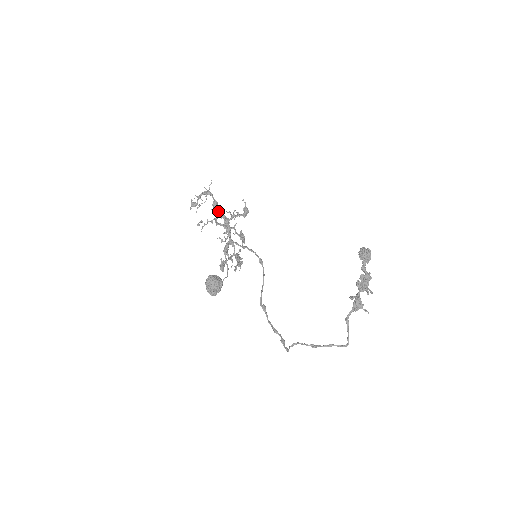
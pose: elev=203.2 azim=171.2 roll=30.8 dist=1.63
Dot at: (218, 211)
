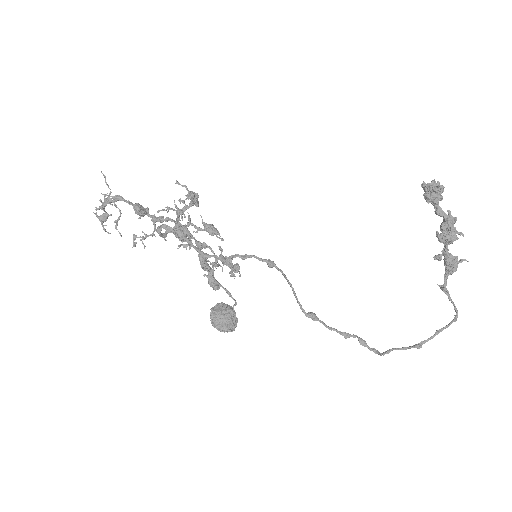
Dot at: (150, 216)
